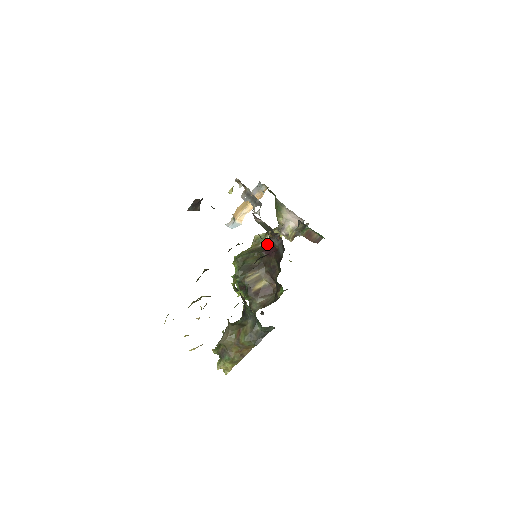
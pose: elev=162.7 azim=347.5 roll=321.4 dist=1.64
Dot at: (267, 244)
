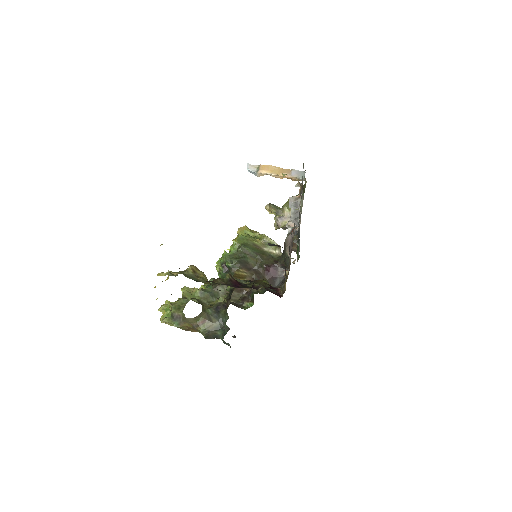
Dot at: (273, 264)
